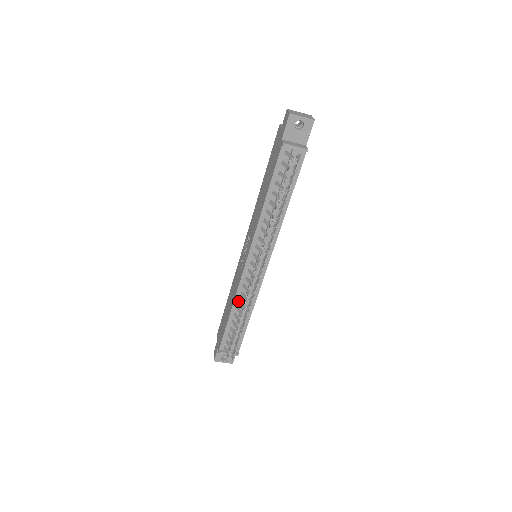
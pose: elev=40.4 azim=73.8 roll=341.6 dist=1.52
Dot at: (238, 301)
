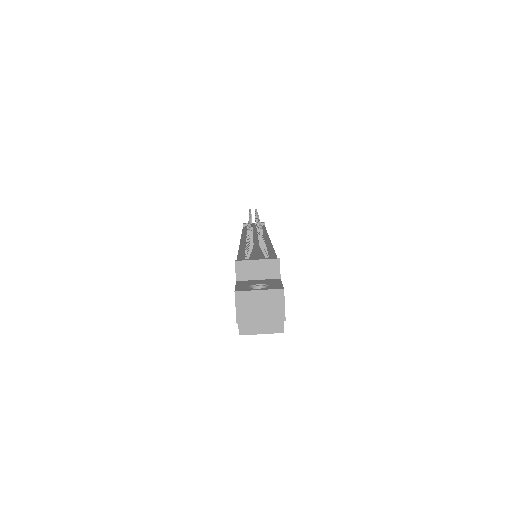
Dot at: (245, 247)
